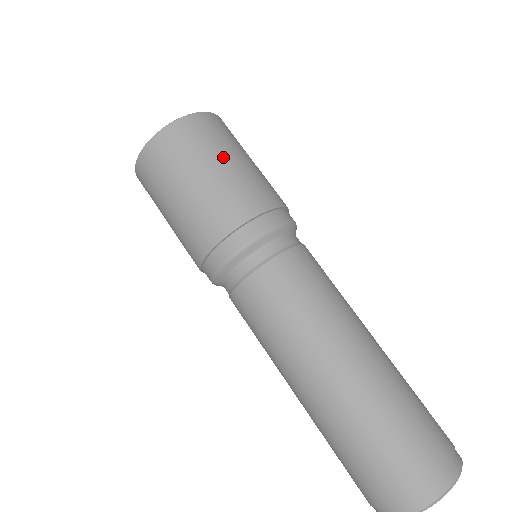
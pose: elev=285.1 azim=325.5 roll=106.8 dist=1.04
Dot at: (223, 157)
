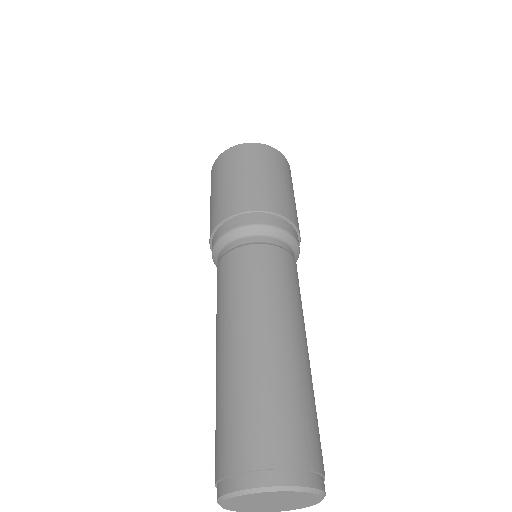
Dot at: (256, 171)
